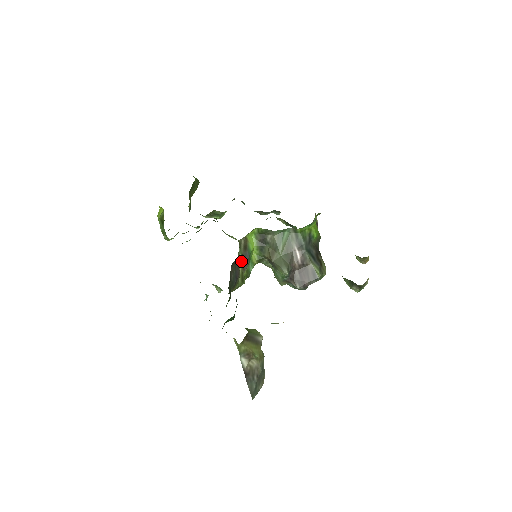
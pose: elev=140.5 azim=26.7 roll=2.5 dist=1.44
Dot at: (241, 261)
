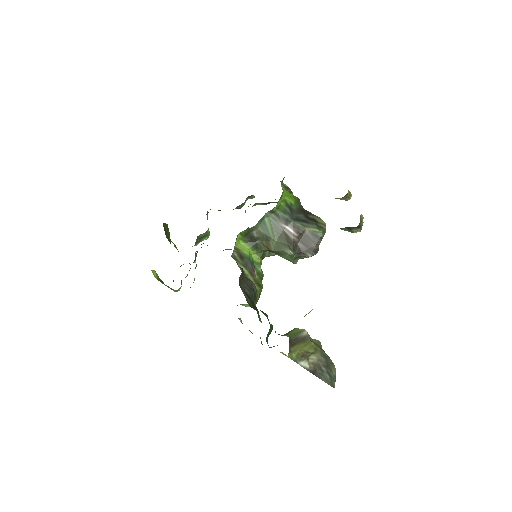
Dot at: (246, 271)
